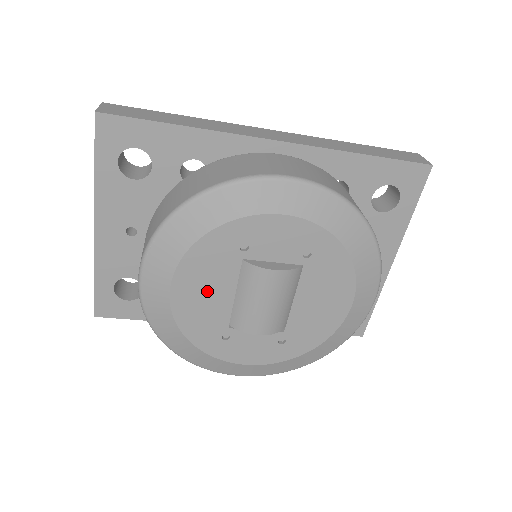
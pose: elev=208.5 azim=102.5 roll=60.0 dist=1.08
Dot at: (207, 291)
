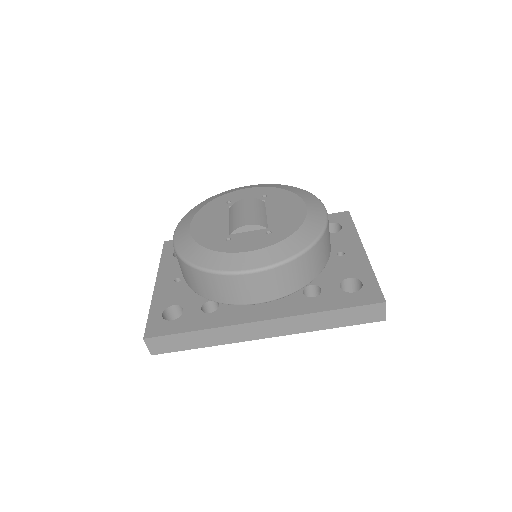
Dot at: (212, 222)
